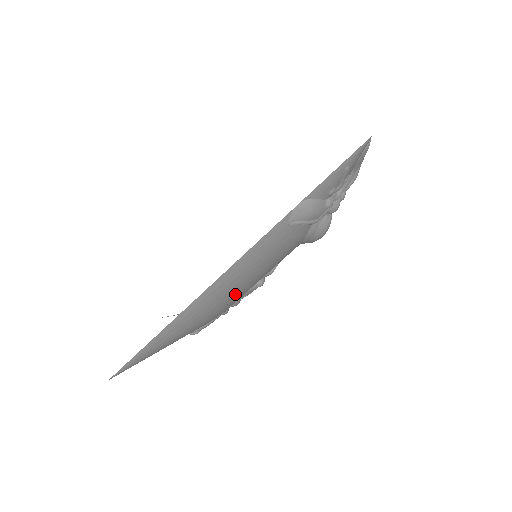
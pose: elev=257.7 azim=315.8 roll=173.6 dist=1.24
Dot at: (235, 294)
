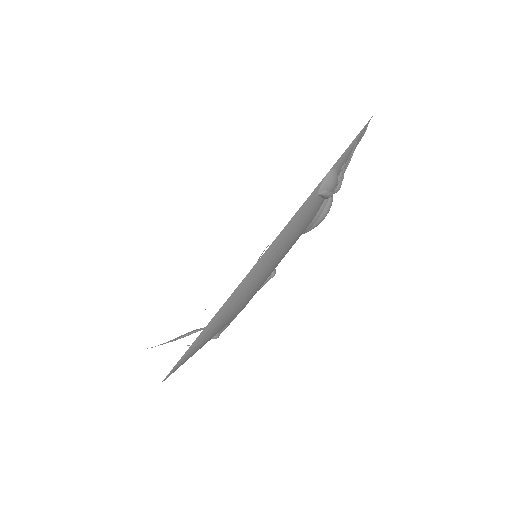
Dot at: (266, 276)
